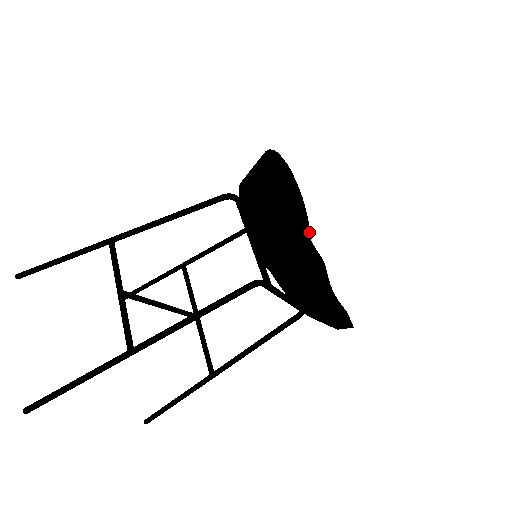
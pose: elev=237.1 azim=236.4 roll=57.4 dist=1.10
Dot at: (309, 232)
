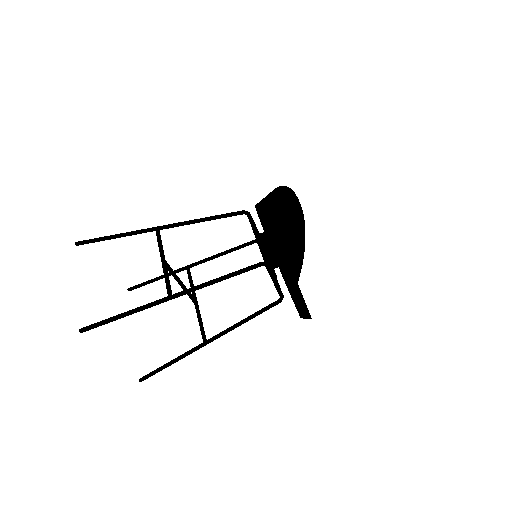
Dot at: occluded
